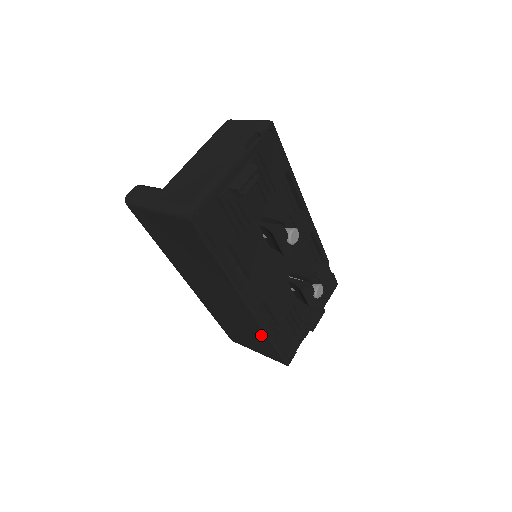
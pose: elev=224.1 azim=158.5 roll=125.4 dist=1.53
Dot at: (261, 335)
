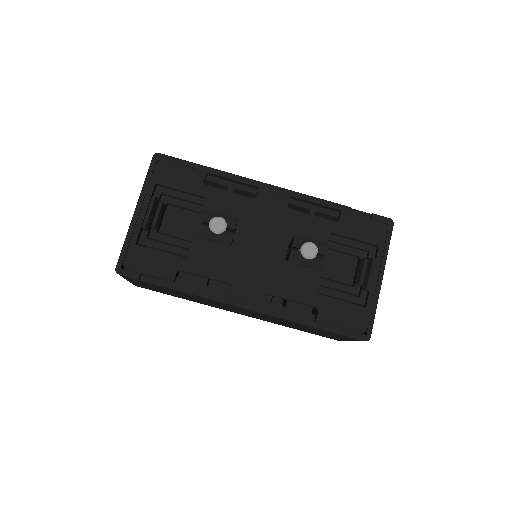
Dot at: (302, 325)
